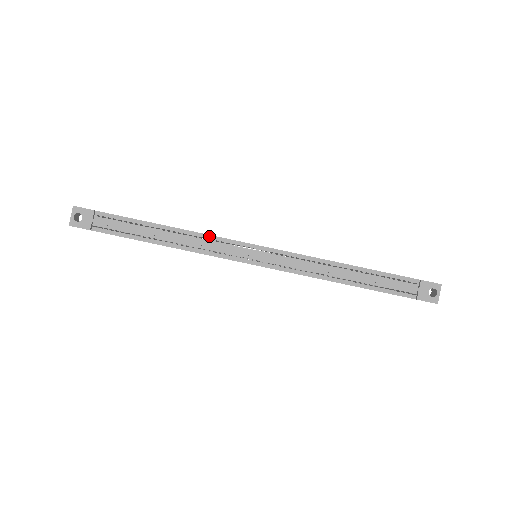
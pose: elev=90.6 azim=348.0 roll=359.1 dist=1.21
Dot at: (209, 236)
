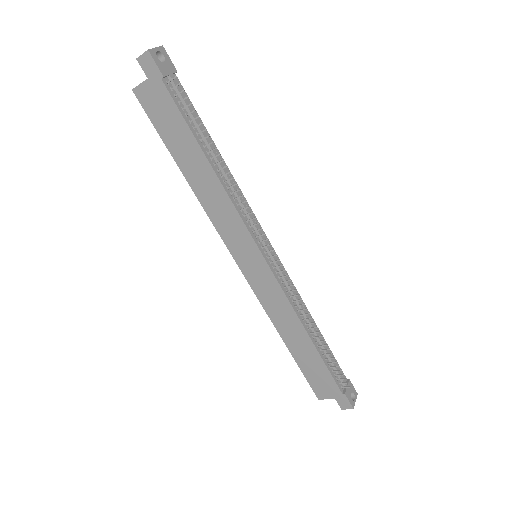
Dot at: (245, 199)
